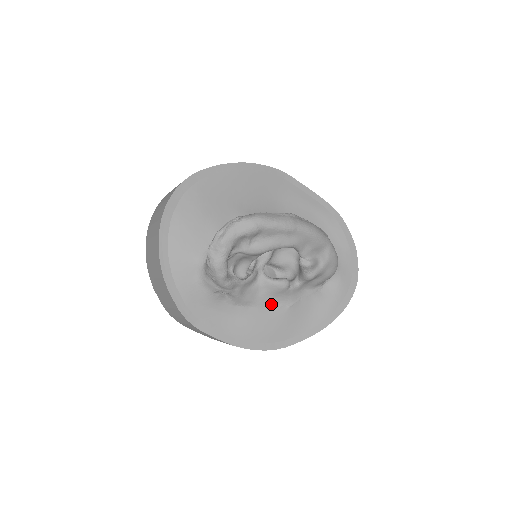
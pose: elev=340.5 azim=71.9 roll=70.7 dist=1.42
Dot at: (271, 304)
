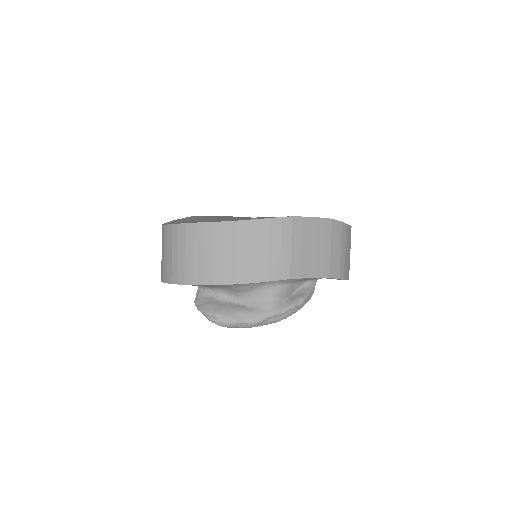
Dot at: occluded
